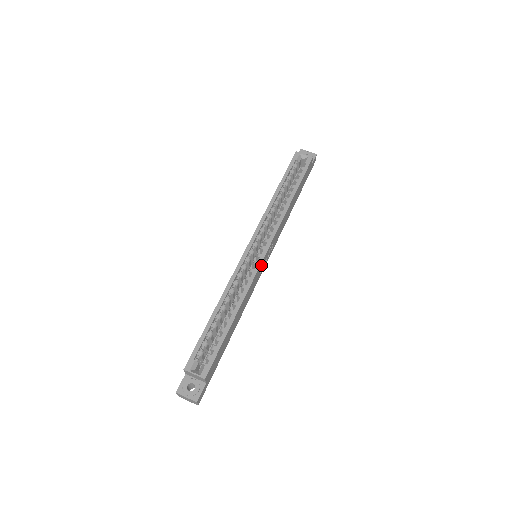
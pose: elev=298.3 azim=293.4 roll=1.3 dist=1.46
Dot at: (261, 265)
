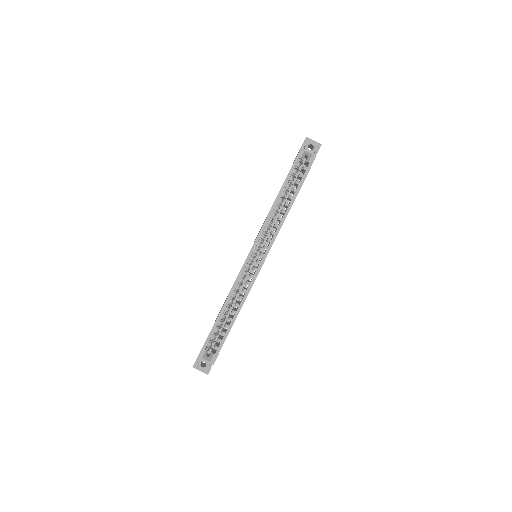
Dot at: occluded
